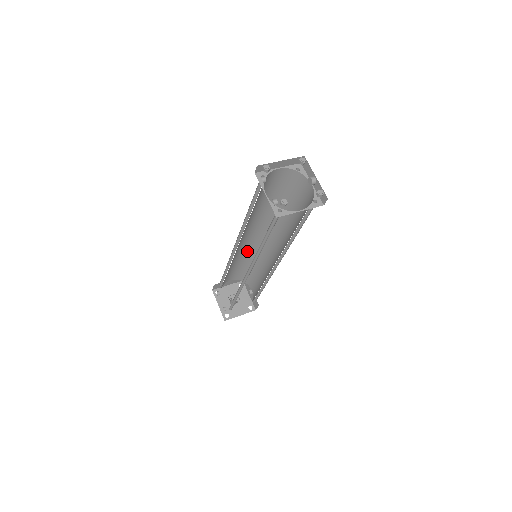
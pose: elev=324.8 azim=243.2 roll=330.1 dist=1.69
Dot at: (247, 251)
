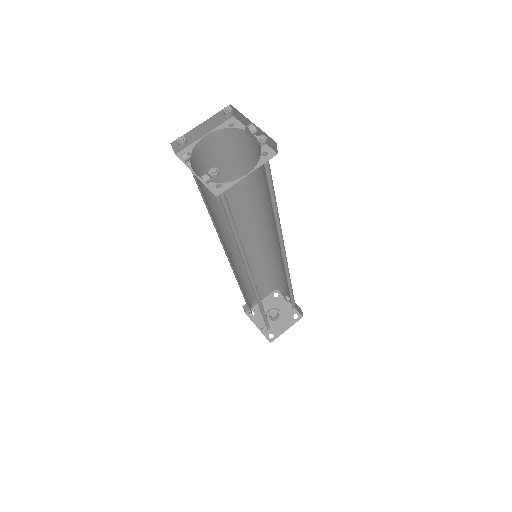
Dot at: (252, 254)
